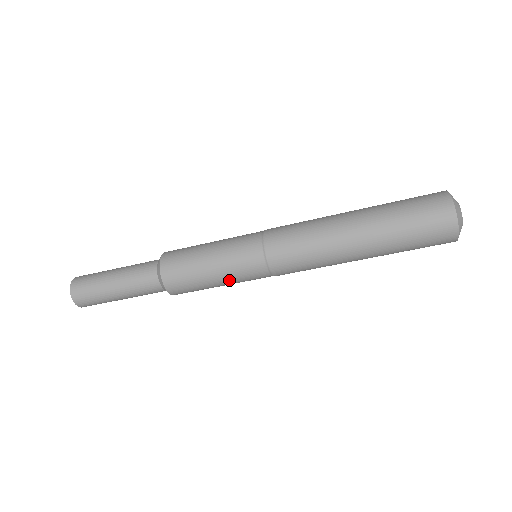
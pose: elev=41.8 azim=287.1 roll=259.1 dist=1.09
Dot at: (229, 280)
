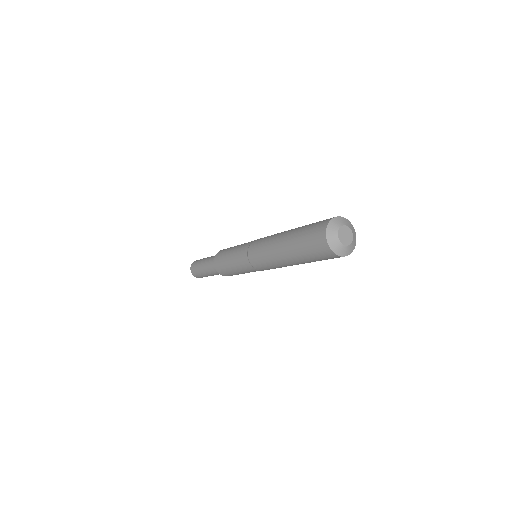
Dot at: (243, 272)
